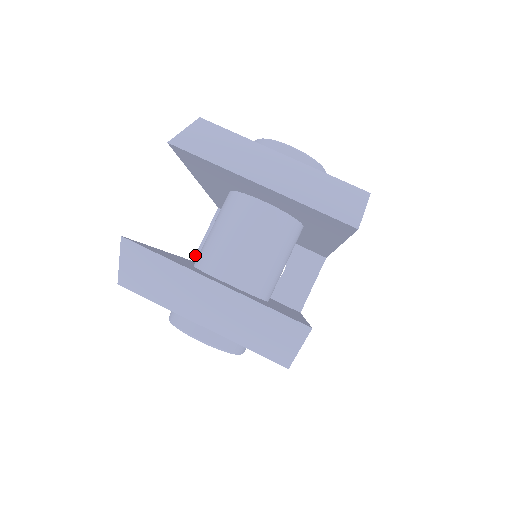
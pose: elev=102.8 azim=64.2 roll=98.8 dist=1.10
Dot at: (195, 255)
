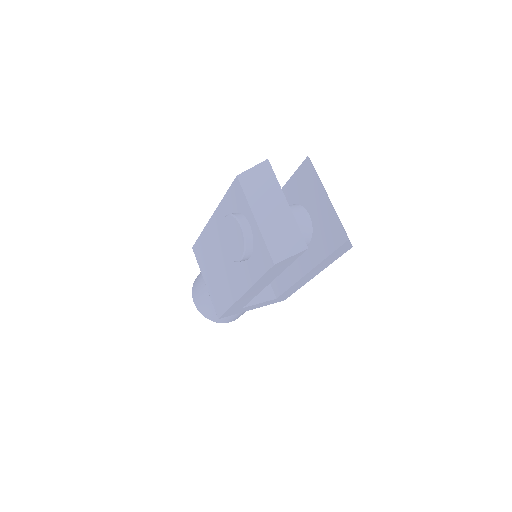
Dot at: occluded
